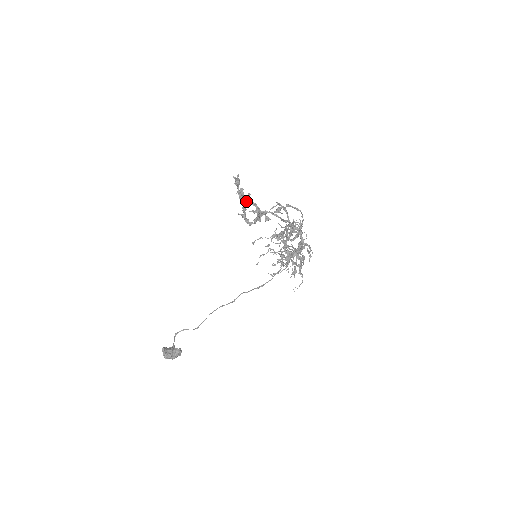
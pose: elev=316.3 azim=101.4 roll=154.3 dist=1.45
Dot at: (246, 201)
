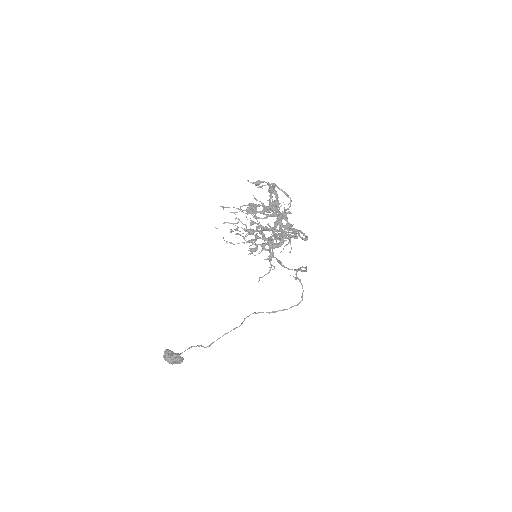
Dot at: occluded
